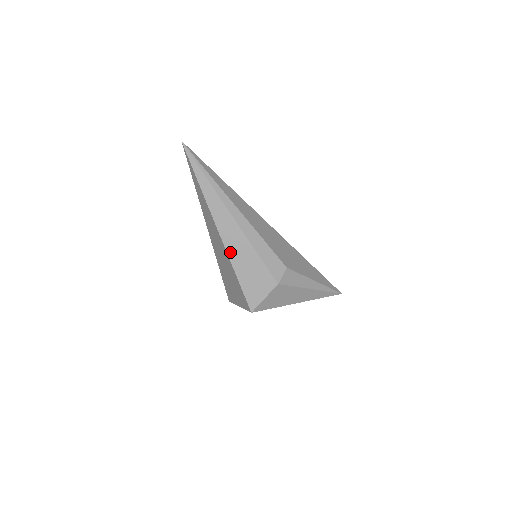
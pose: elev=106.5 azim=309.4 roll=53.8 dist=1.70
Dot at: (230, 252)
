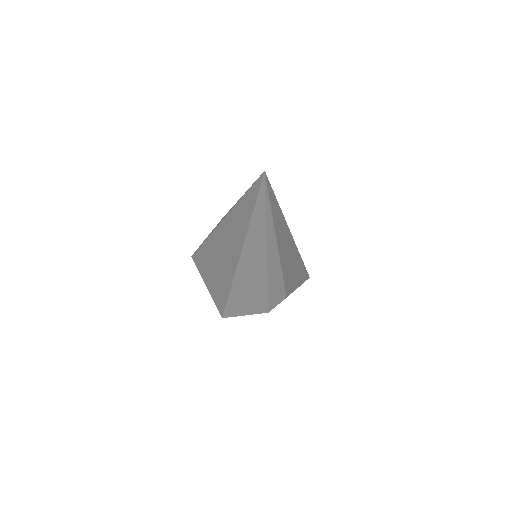
Dot at: (237, 281)
